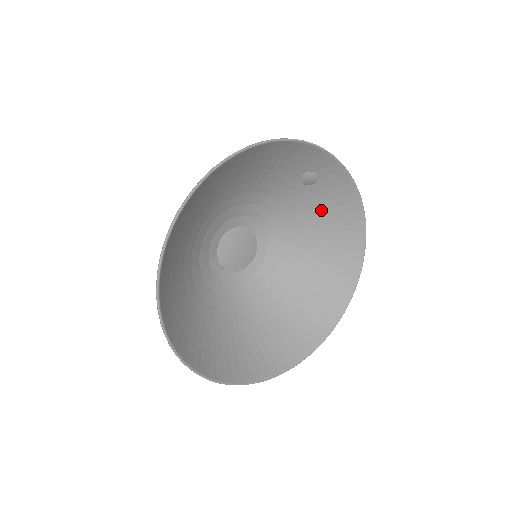
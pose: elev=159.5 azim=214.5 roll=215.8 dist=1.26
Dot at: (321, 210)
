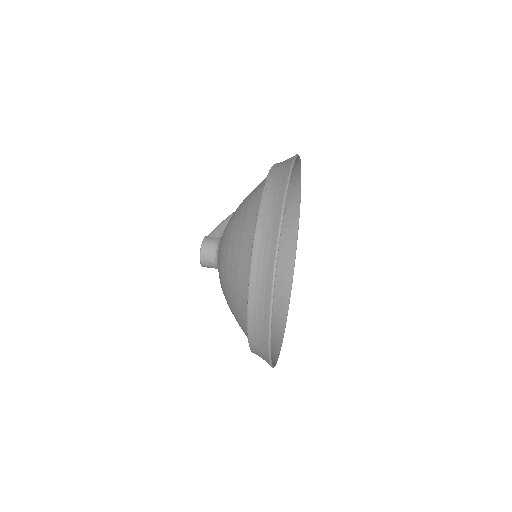
Dot at: occluded
